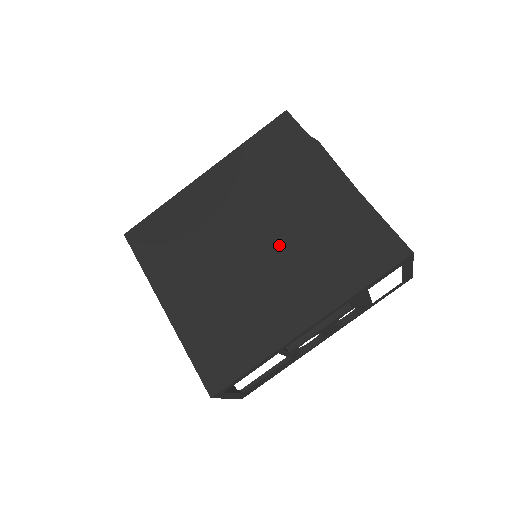
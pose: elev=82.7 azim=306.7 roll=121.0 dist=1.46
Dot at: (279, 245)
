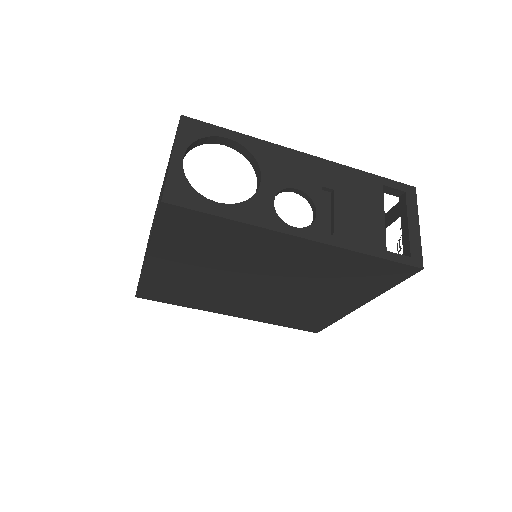
Dot at: (272, 296)
